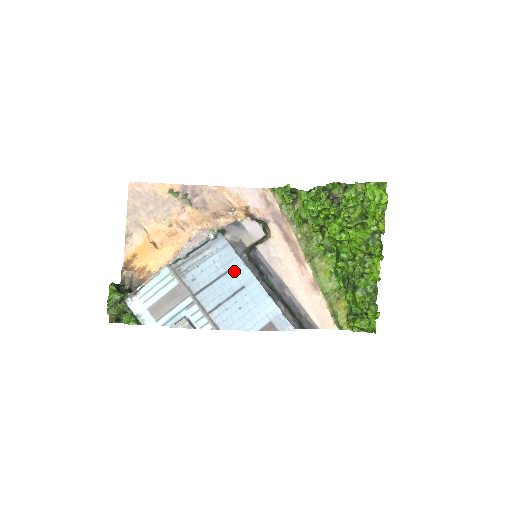
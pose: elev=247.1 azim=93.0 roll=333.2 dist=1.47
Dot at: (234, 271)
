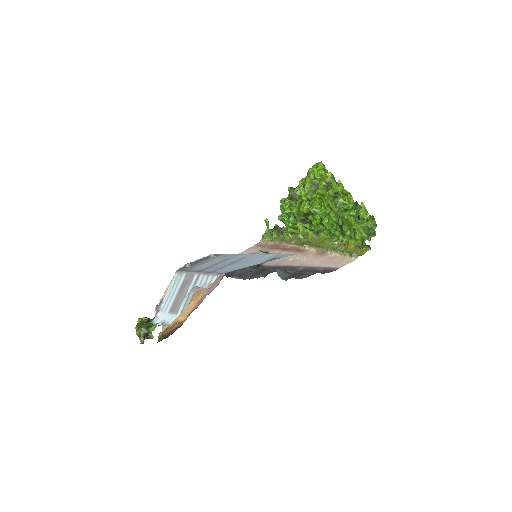
Dot at: (233, 258)
